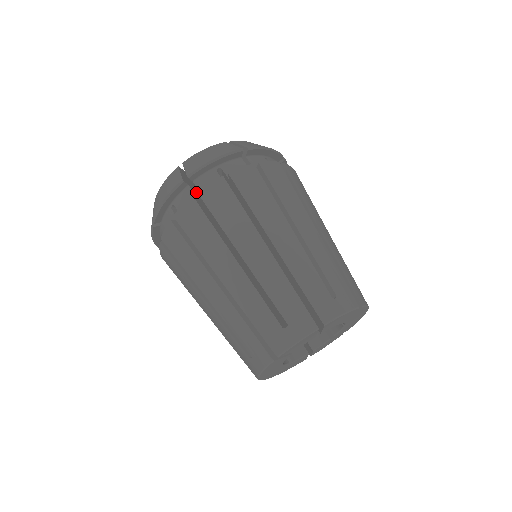
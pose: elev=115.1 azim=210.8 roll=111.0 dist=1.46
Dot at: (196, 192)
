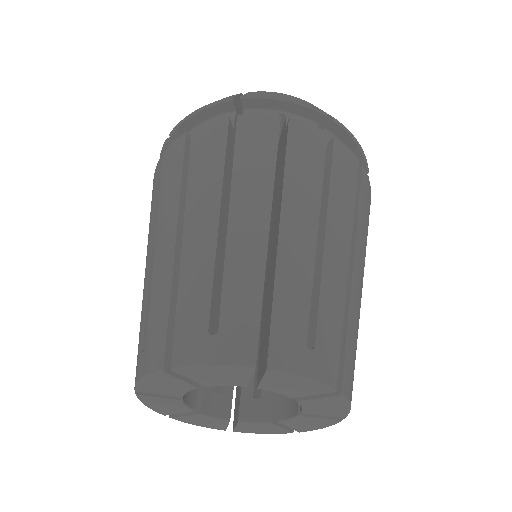
Dot at: occluded
